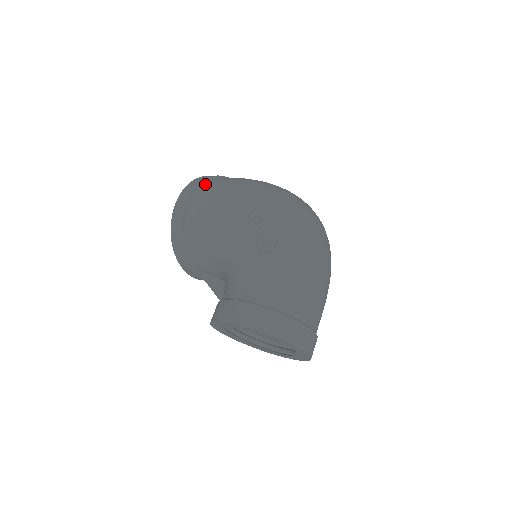
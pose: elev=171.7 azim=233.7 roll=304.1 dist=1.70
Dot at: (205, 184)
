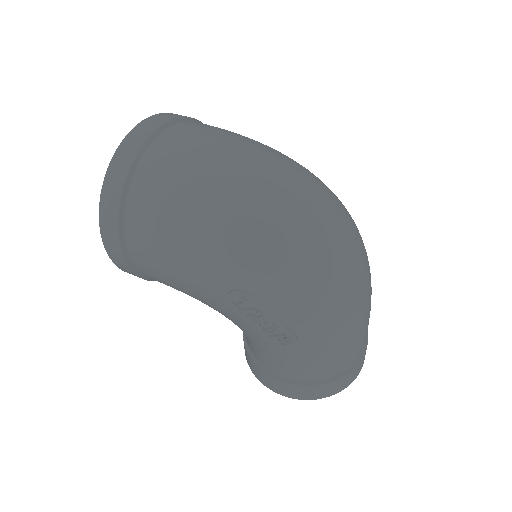
Dot at: (128, 221)
